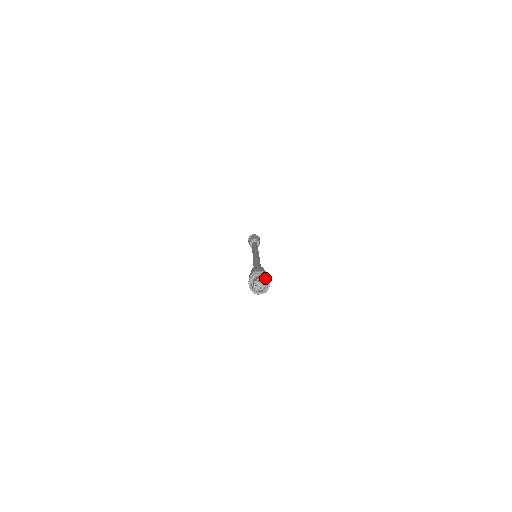
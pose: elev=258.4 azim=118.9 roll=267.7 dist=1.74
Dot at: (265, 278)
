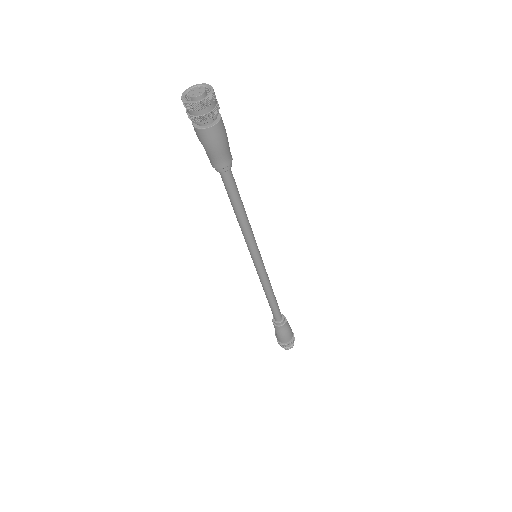
Dot at: (200, 86)
